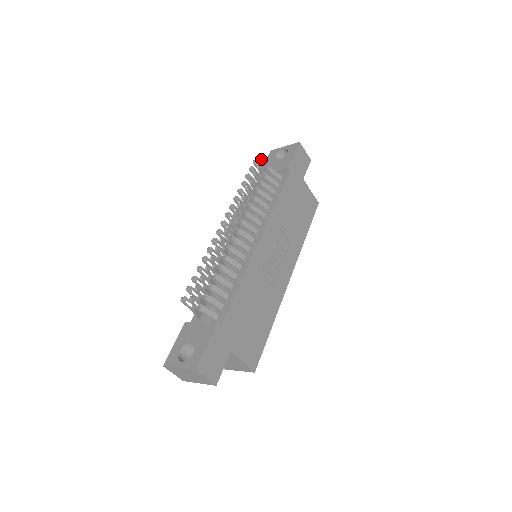
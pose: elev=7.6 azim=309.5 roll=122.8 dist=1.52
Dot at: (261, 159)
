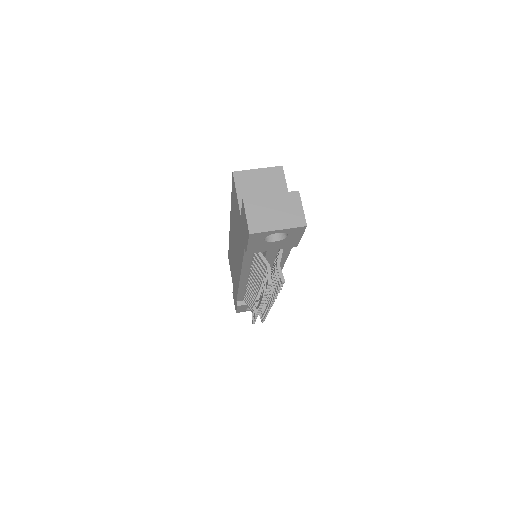
Dot at: occluded
